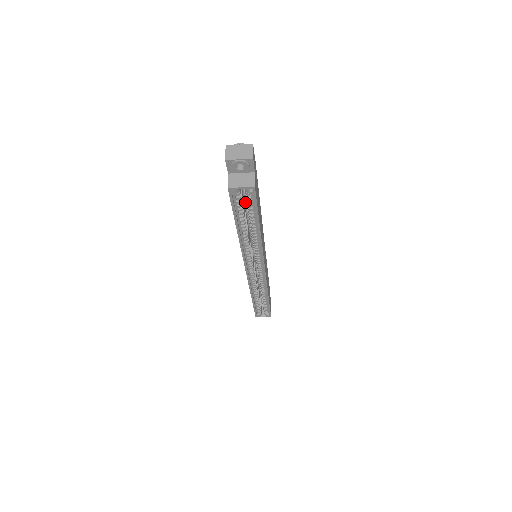
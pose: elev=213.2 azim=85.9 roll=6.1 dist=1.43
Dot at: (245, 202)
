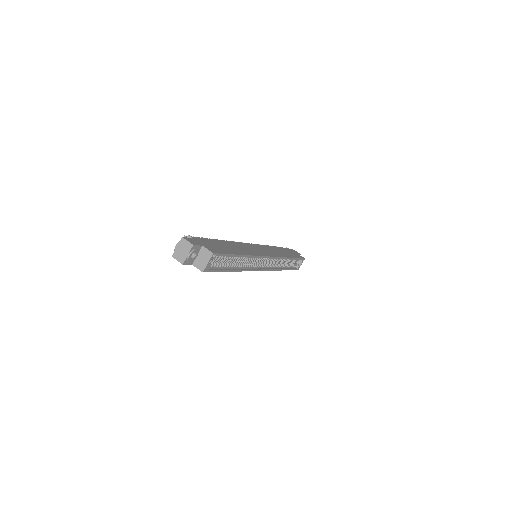
Dot at: occluded
